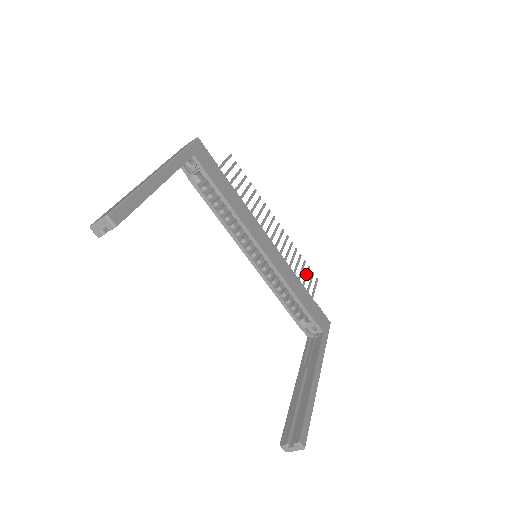
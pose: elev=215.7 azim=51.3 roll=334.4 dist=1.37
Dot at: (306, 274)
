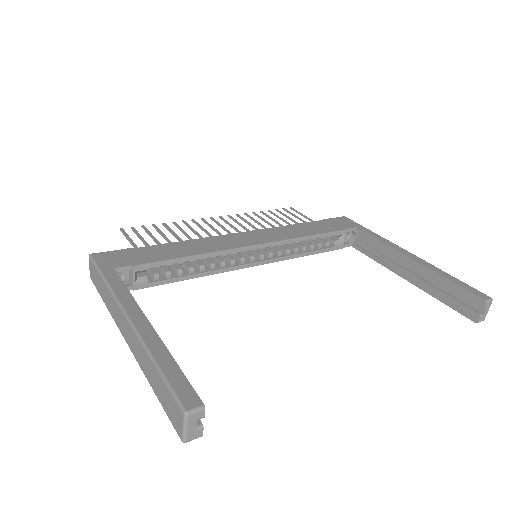
Dot at: (285, 216)
